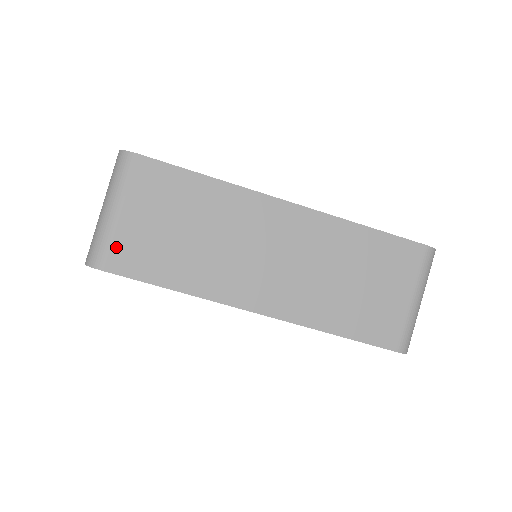
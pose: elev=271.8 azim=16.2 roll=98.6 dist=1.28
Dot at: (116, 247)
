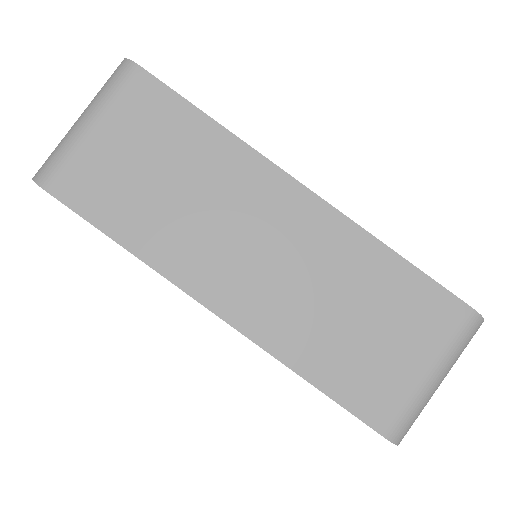
Dot at: (72, 168)
